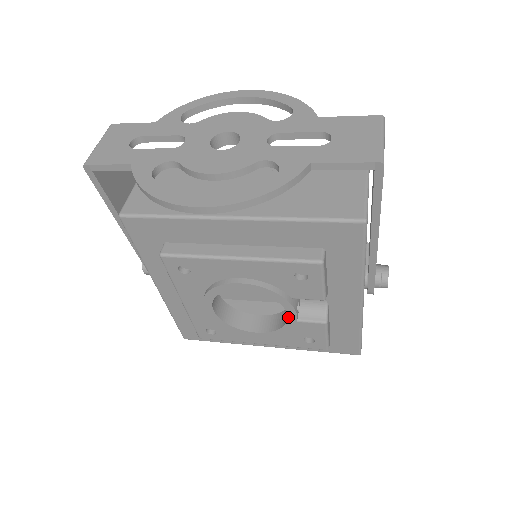
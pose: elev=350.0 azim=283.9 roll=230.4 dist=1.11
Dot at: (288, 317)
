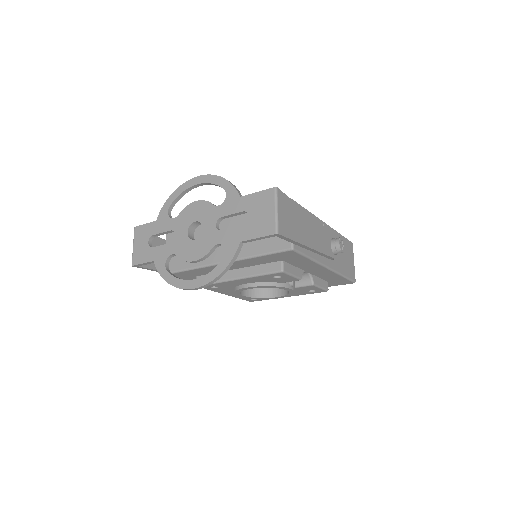
Dot at: (287, 290)
